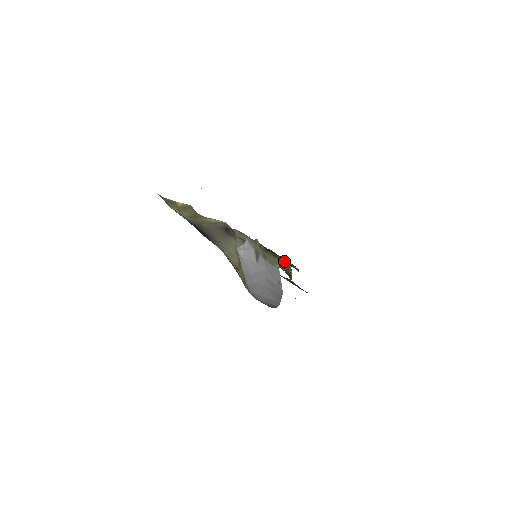
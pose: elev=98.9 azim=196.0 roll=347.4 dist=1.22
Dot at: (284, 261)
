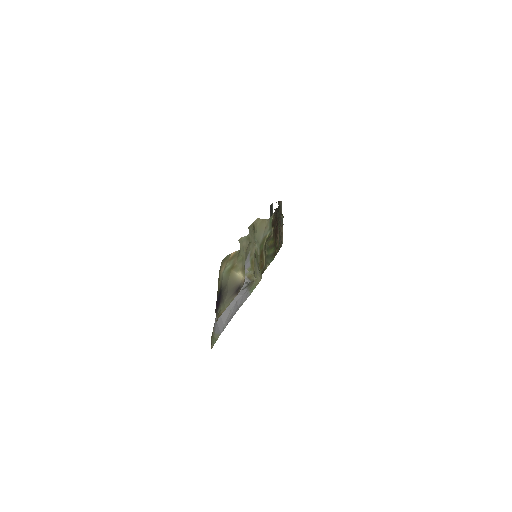
Dot at: (273, 253)
